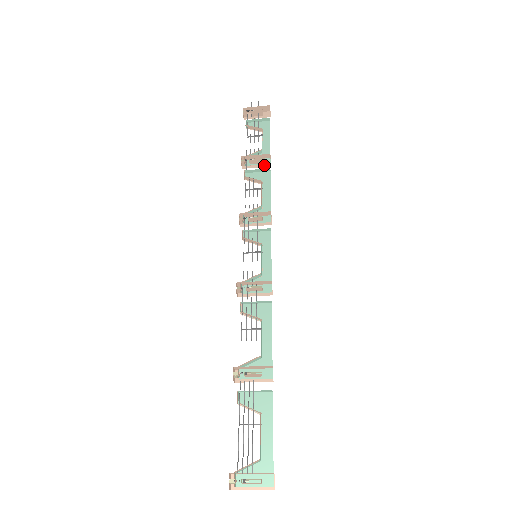
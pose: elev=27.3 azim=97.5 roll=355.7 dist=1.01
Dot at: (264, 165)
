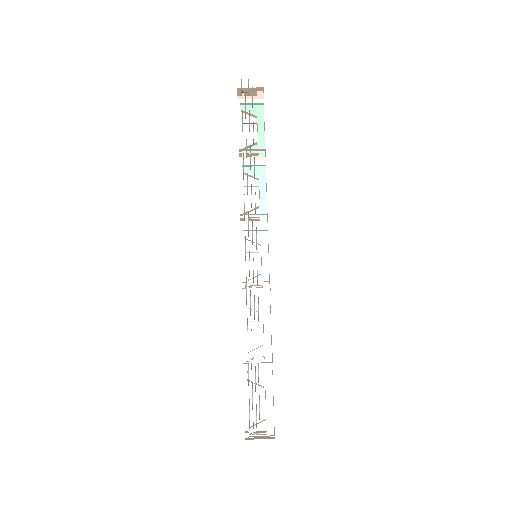
Dot at: (259, 158)
